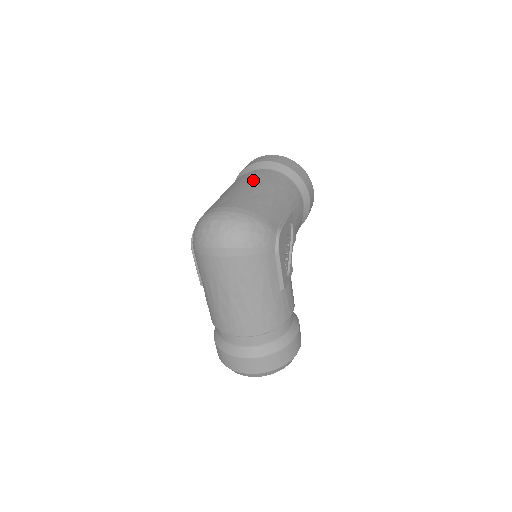
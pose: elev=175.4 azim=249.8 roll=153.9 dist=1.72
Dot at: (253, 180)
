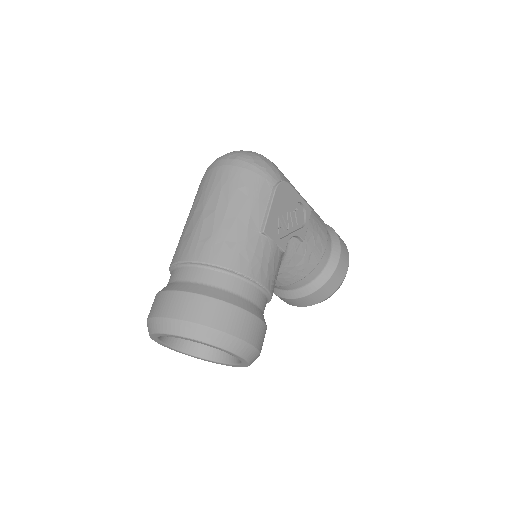
Dot at: occluded
